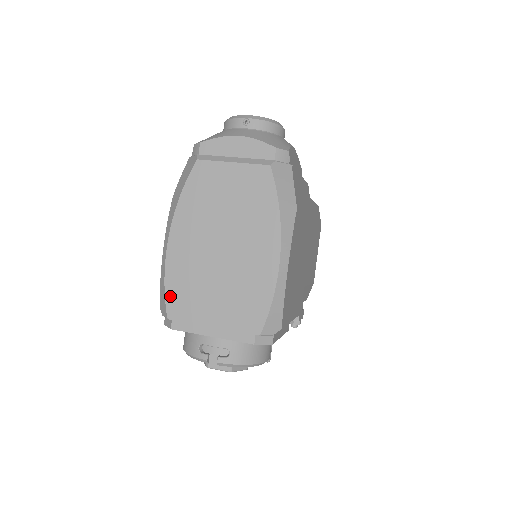
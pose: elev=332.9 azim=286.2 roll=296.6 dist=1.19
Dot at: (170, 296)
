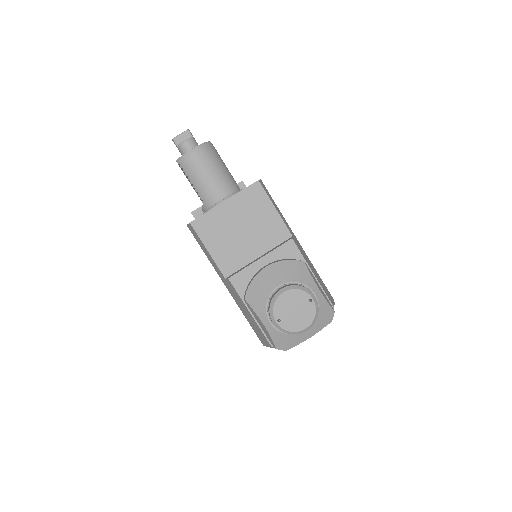
Dot at: occluded
